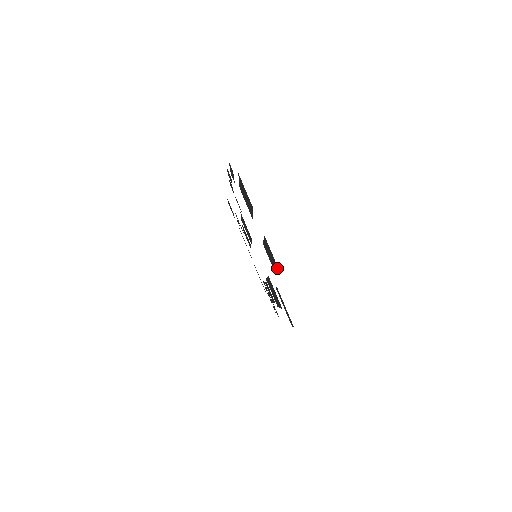
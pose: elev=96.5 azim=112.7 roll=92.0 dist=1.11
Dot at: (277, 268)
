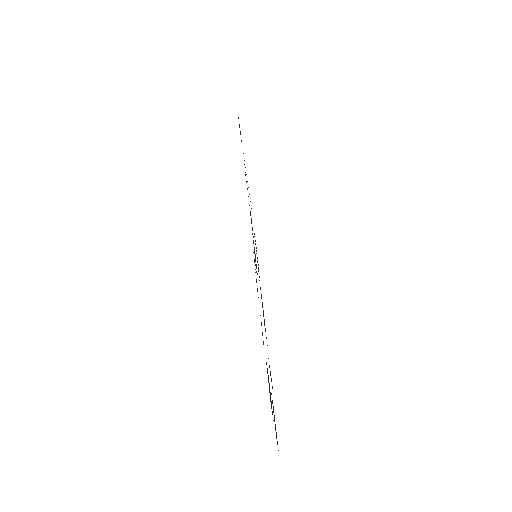
Dot at: (277, 443)
